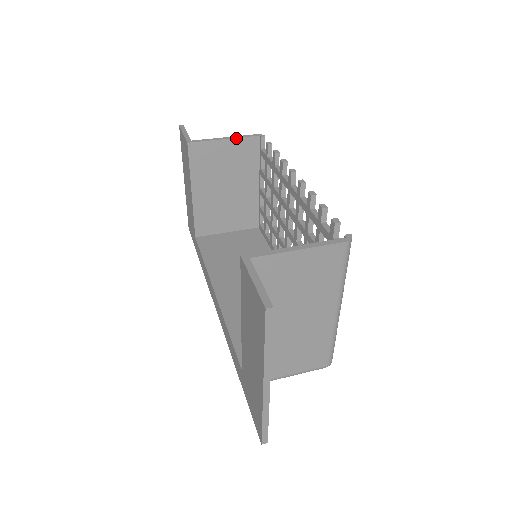
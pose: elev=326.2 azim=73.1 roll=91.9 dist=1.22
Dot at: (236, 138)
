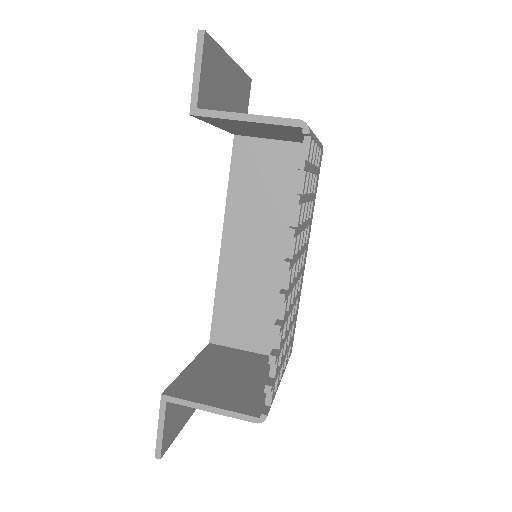
Dot at: (263, 123)
